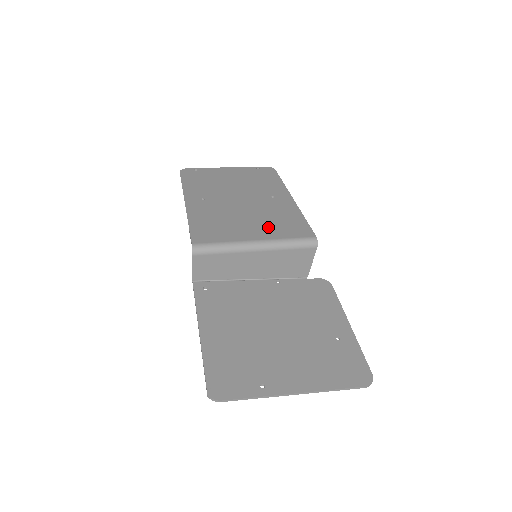
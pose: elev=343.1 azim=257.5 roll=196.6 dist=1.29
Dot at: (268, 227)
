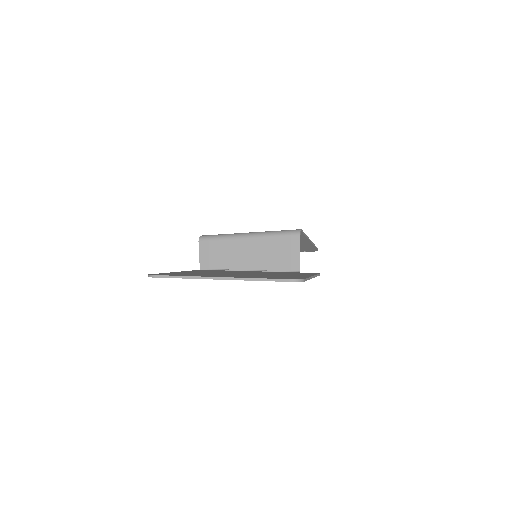
Dot at: occluded
